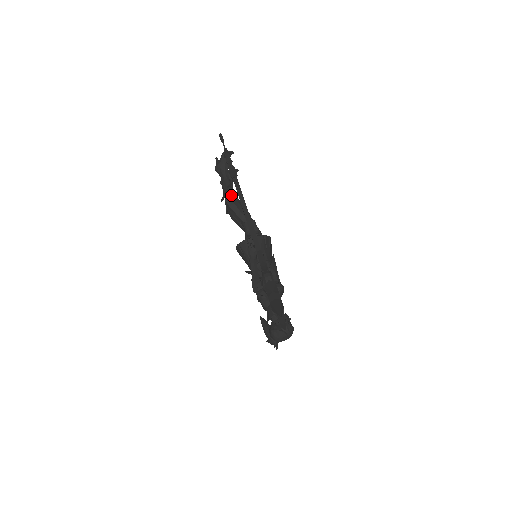
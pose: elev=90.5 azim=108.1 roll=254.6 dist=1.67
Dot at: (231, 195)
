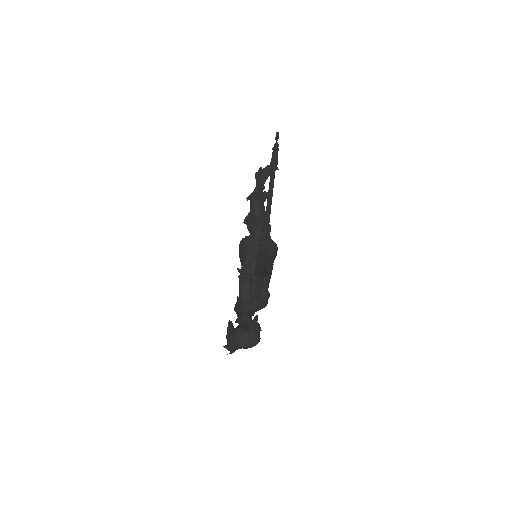
Dot at: (259, 197)
